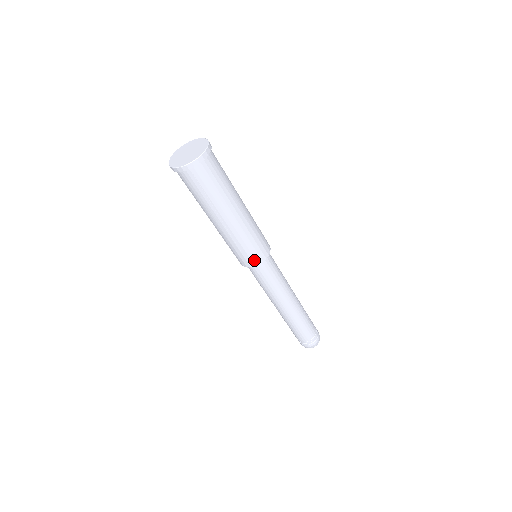
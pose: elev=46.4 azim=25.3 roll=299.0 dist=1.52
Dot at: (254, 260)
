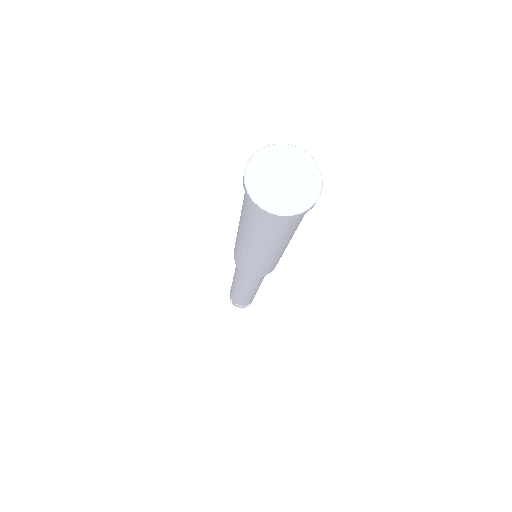
Dot at: (252, 273)
